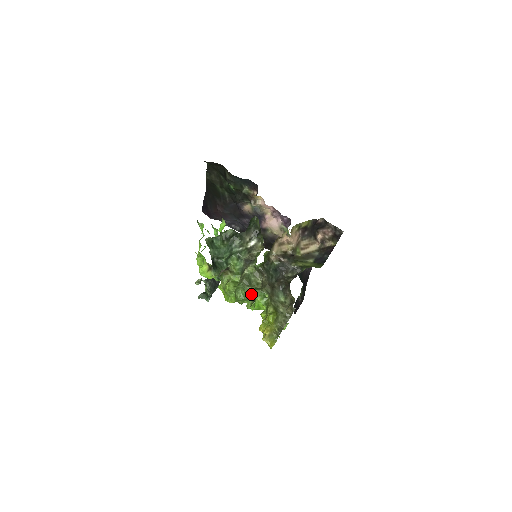
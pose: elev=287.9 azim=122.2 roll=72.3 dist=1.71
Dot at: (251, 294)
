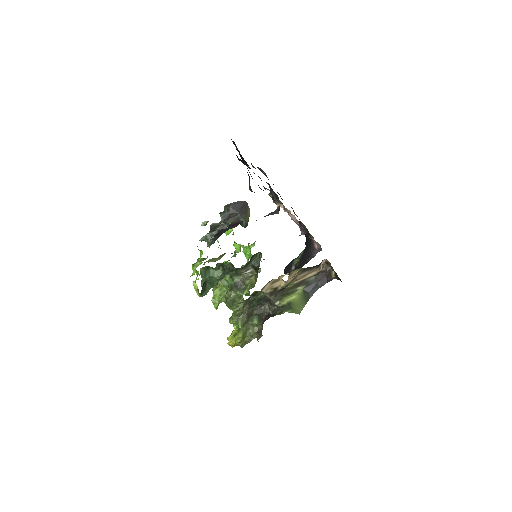
Dot at: occluded
